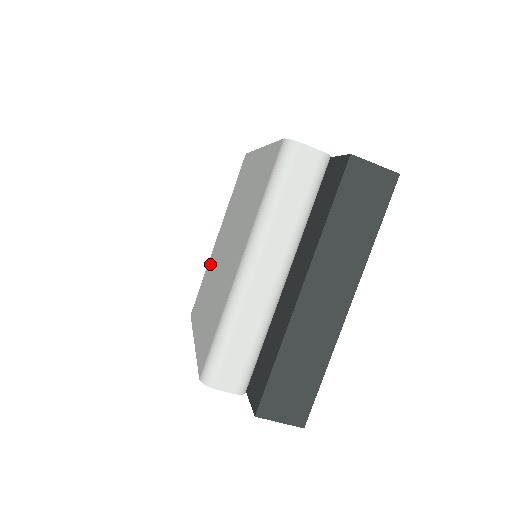
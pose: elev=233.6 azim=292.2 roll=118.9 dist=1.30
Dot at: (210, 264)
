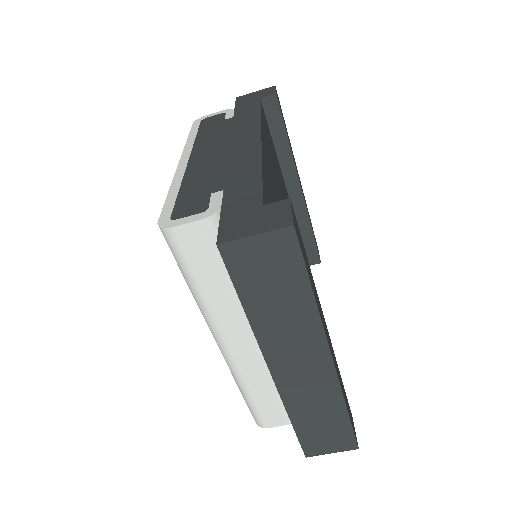
Dot at: occluded
